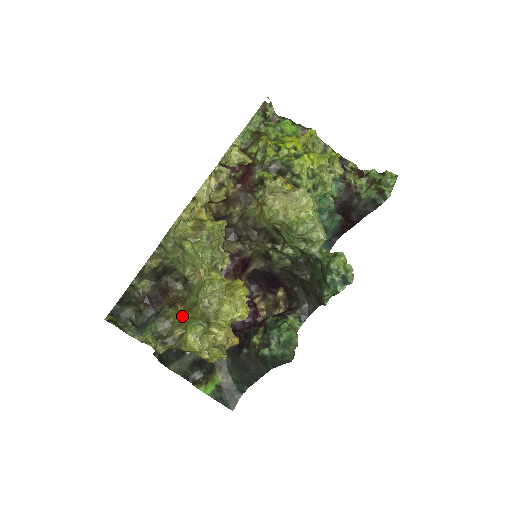
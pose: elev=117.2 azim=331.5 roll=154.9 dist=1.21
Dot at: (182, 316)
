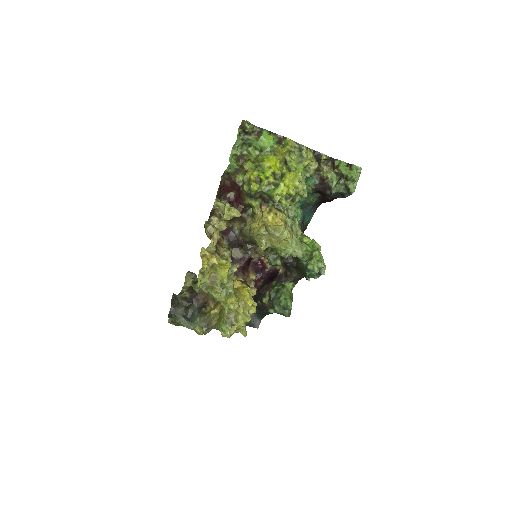
Dot at: (214, 309)
